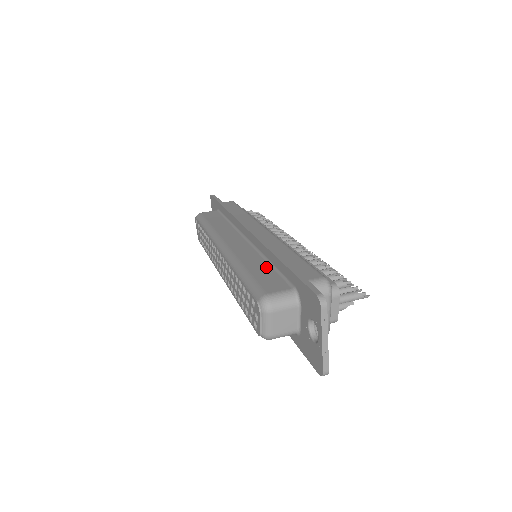
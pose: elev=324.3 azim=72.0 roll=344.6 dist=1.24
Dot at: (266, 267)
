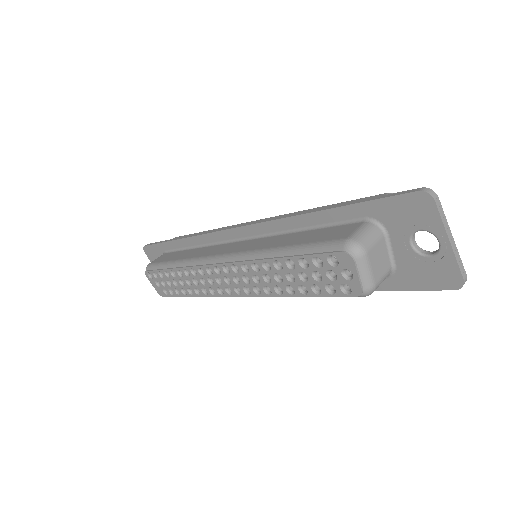
Dot at: (303, 233)
